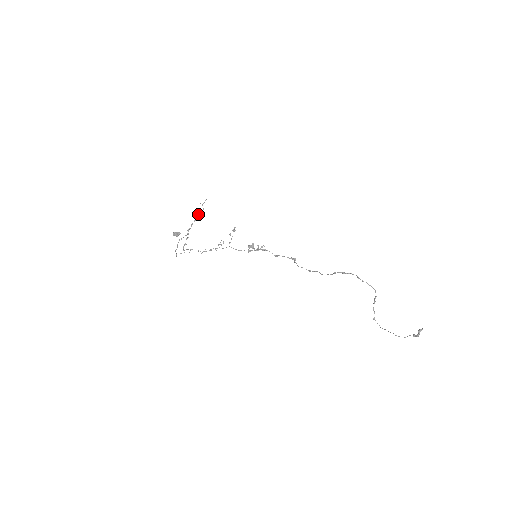
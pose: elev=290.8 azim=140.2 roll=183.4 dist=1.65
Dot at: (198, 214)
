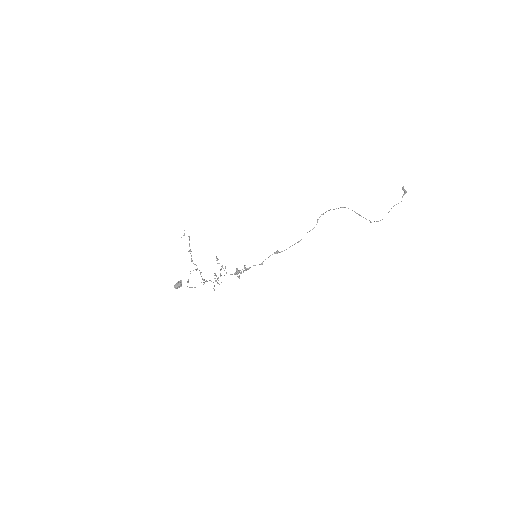
Dot at: occluded
